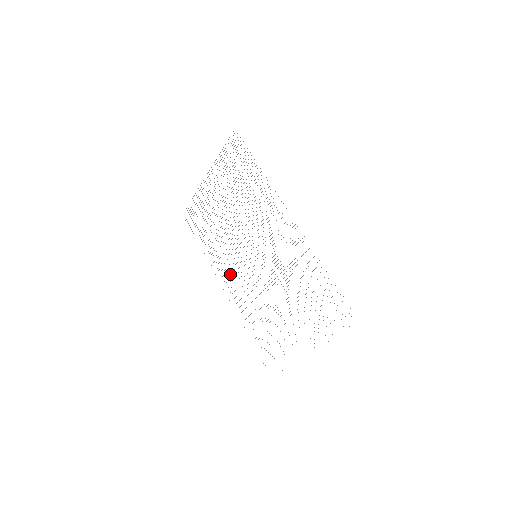
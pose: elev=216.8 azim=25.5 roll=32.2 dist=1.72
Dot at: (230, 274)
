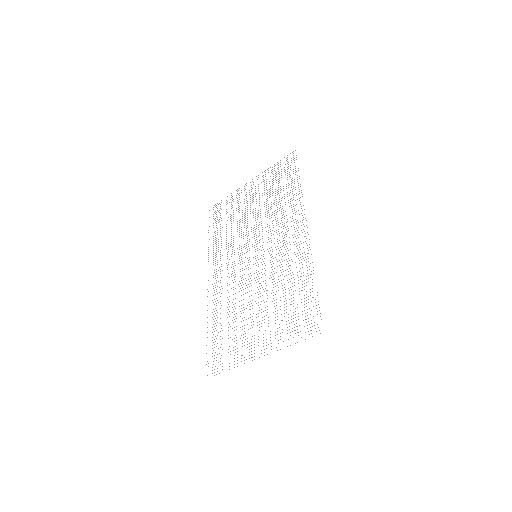
Dot at: occluded
